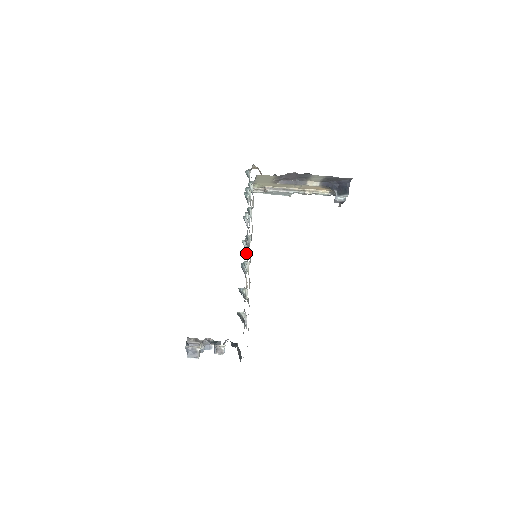
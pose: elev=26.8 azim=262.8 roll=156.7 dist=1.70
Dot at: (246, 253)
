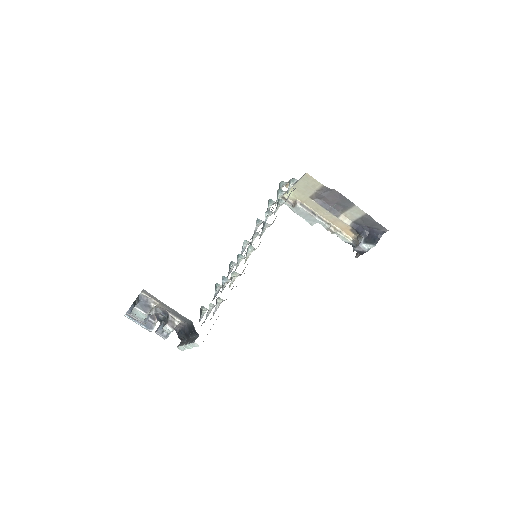
Dot at: occluded
